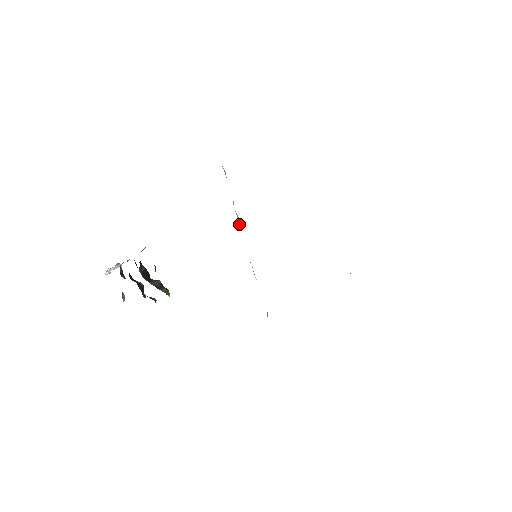
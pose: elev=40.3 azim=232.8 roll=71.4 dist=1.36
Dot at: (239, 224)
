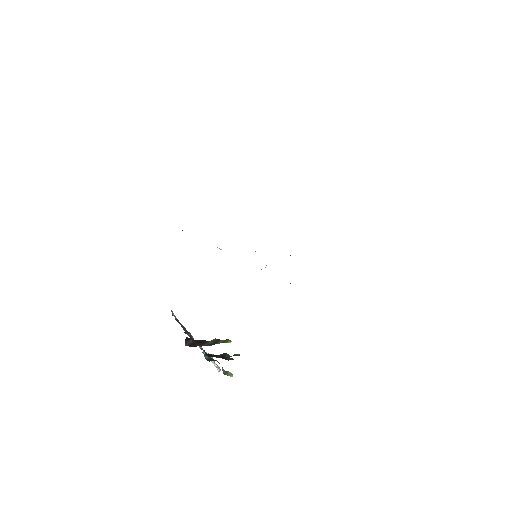
Dot at: occluded
